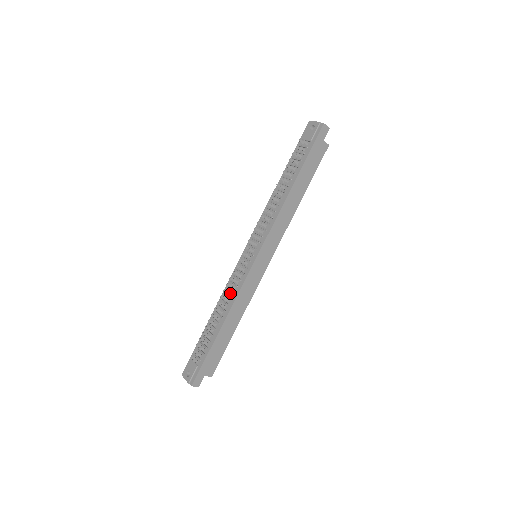
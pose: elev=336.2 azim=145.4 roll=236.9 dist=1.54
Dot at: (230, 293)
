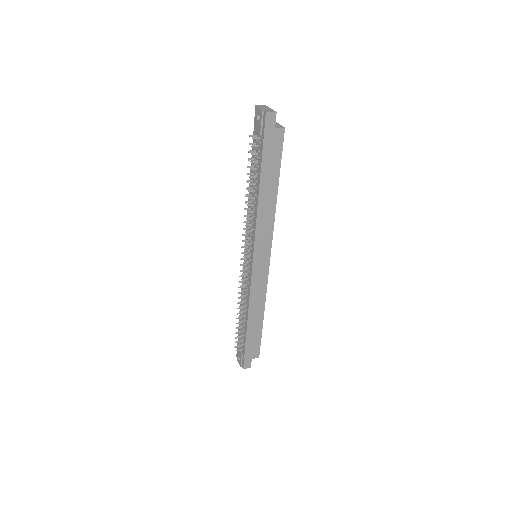
Dot at: (244, 295)
